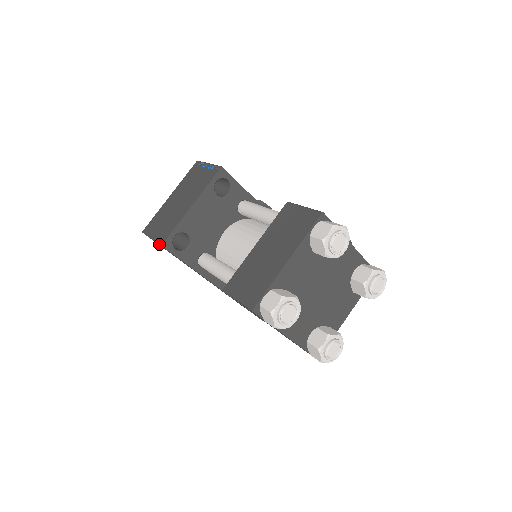
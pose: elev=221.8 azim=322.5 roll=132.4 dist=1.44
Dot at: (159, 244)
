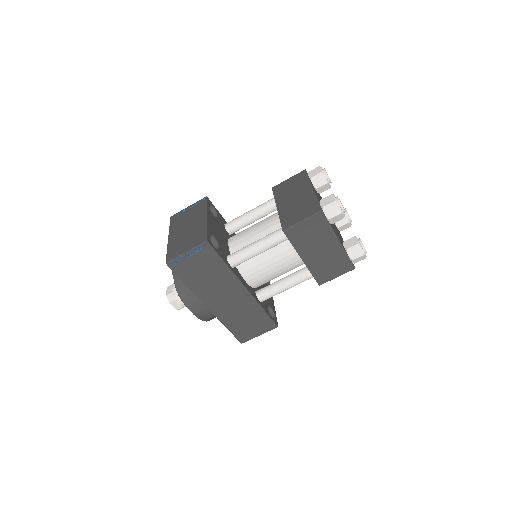
Dot at: (203, 243)
